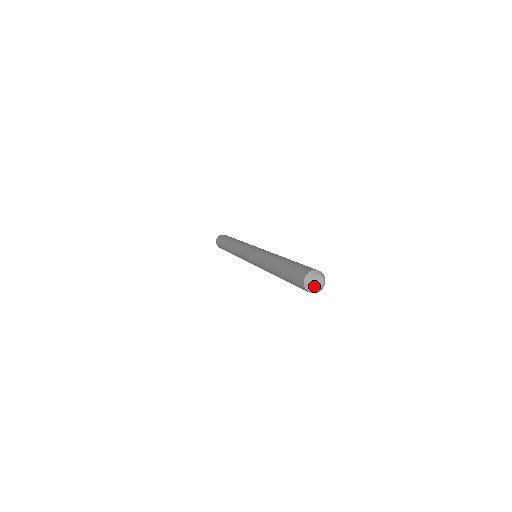
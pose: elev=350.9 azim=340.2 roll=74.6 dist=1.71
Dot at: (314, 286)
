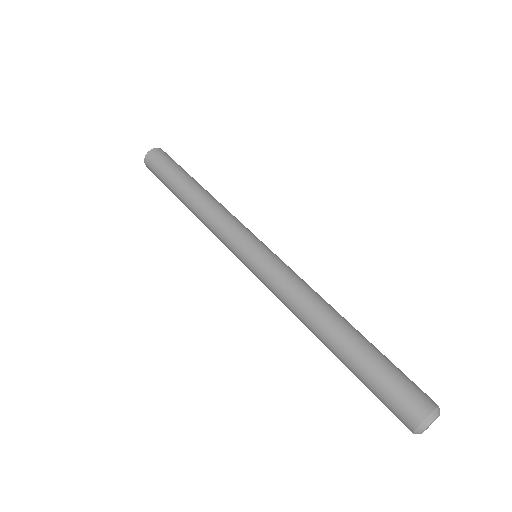
Dot at: (427, 428)
